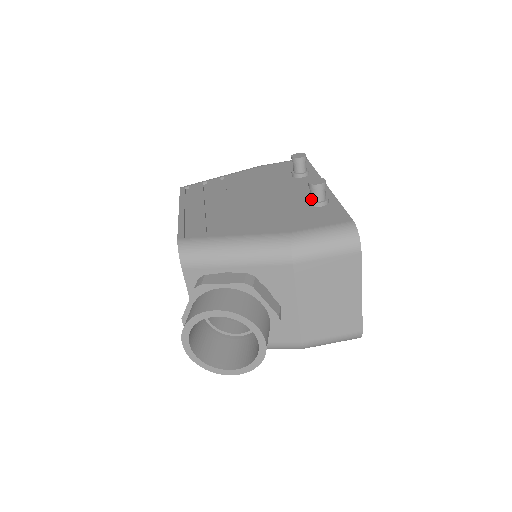
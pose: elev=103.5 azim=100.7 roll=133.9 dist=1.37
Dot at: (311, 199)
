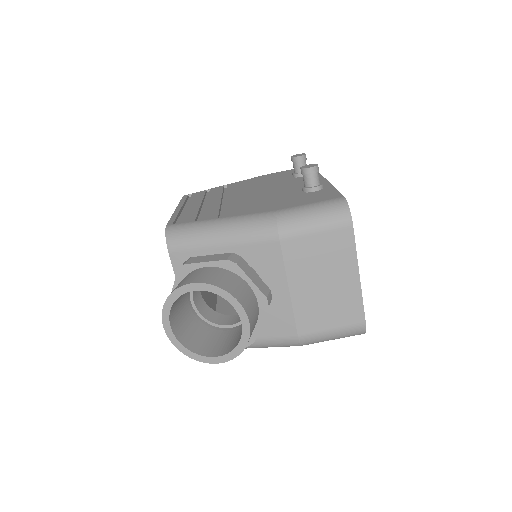
Dot at: (304, 185)
